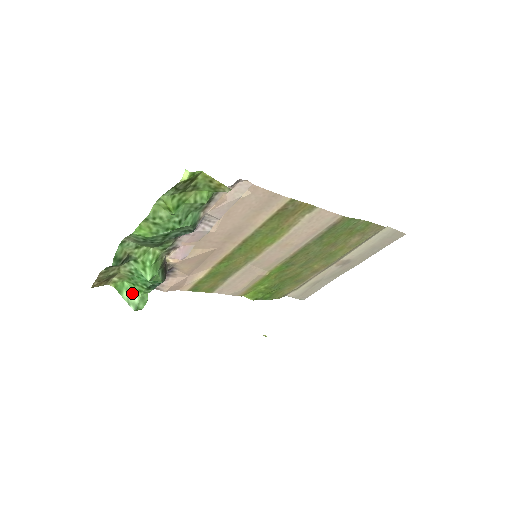
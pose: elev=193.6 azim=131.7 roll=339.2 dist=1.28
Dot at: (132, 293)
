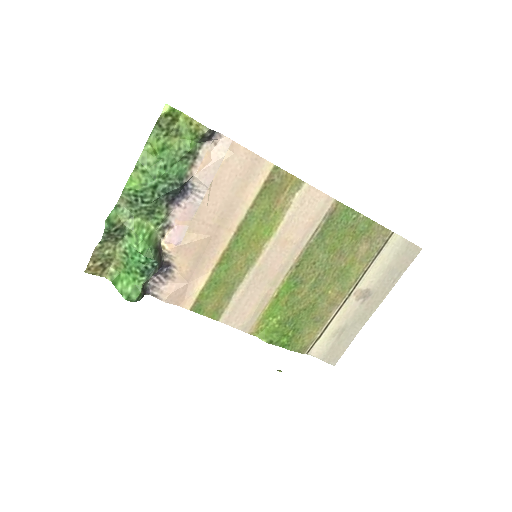
Dot at: (126, 284)
